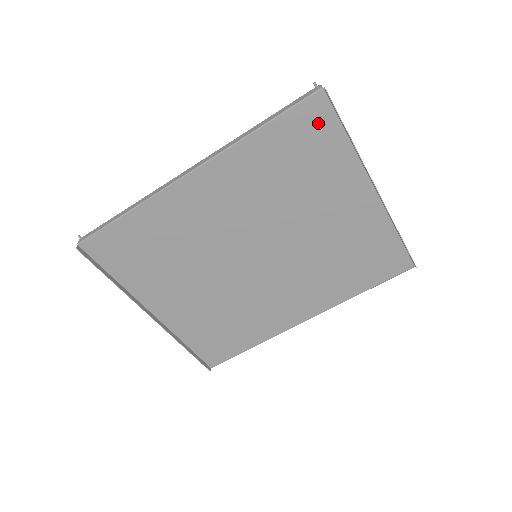
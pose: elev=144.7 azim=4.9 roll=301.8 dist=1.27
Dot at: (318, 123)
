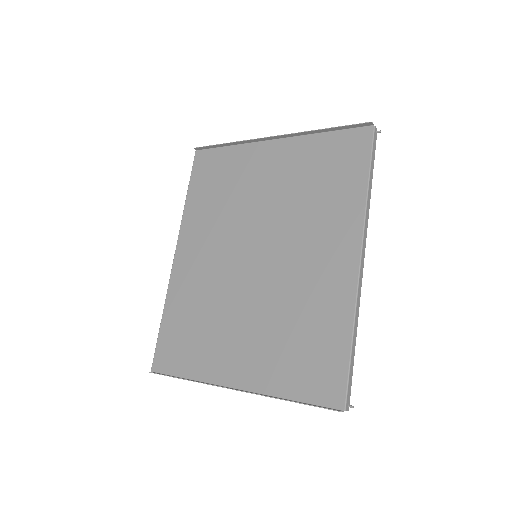
Dot at: (209, 162)
